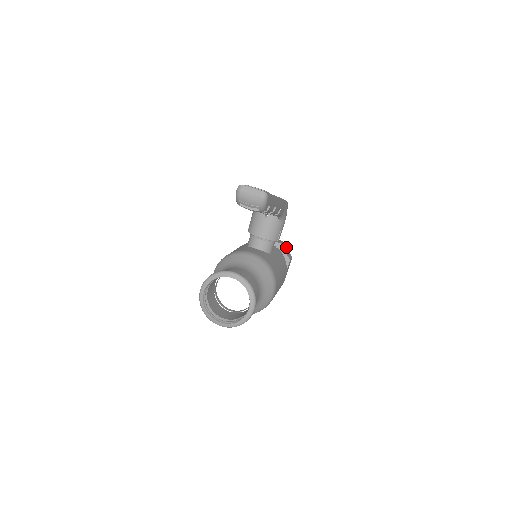
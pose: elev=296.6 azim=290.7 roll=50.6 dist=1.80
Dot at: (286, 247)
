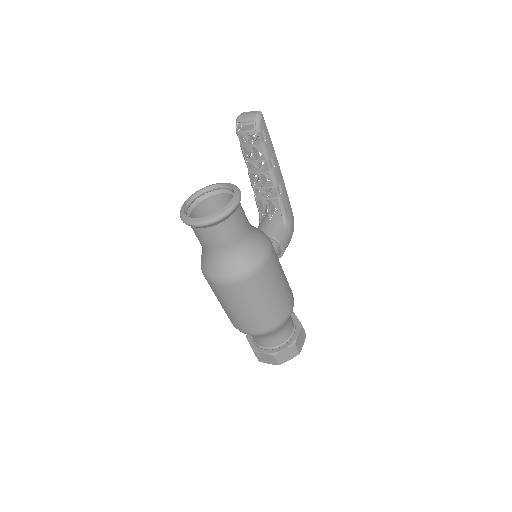
Dot at: occluded
